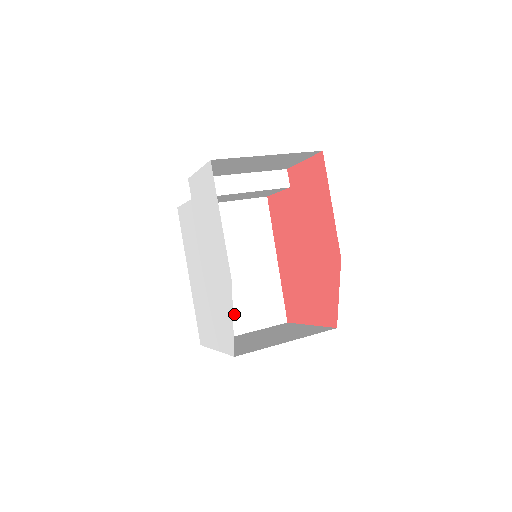
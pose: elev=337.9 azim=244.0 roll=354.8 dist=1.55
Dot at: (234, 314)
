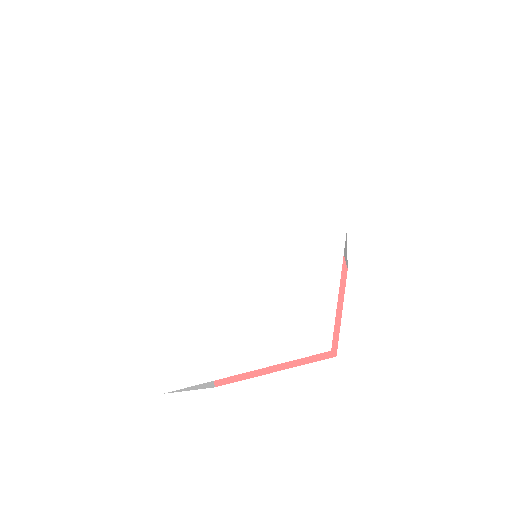
Dot at: occluded
